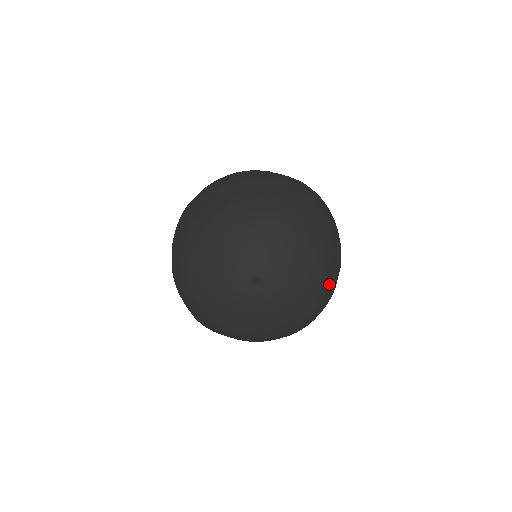
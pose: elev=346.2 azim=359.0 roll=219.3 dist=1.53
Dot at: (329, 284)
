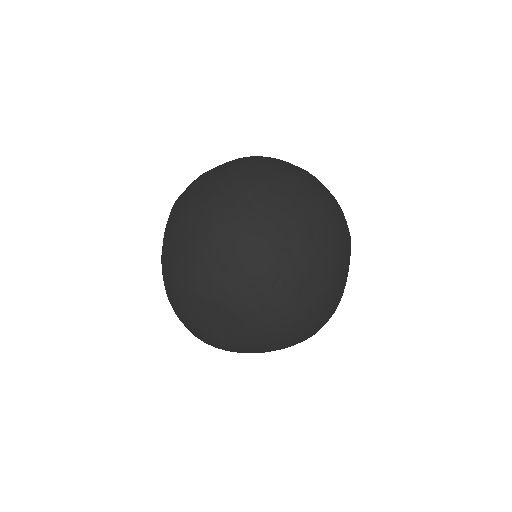
Dot at: (274, 320)
